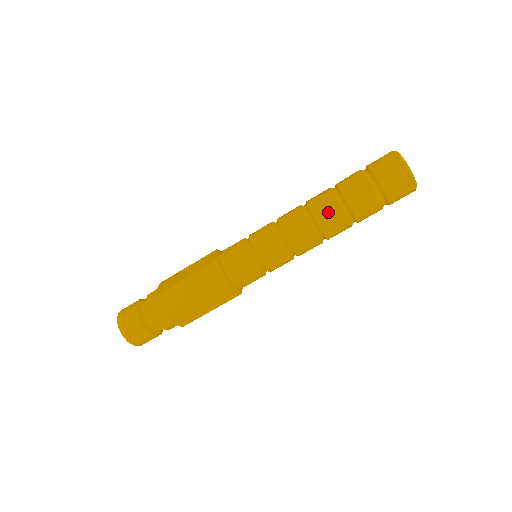
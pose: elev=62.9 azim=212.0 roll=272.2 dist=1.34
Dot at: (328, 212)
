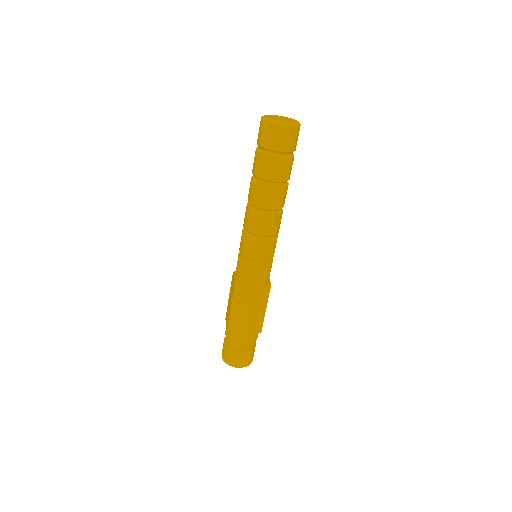
Dot at: (262, 196)
